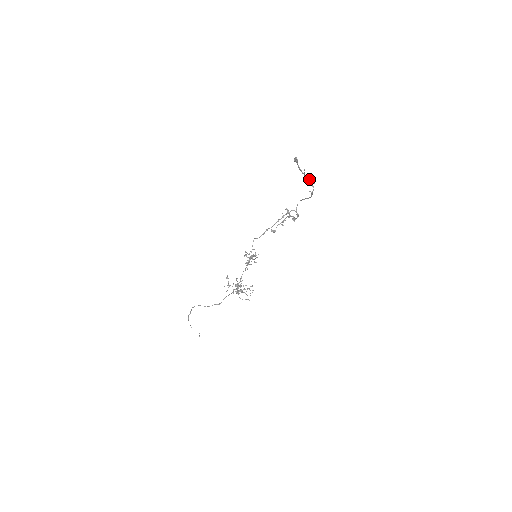
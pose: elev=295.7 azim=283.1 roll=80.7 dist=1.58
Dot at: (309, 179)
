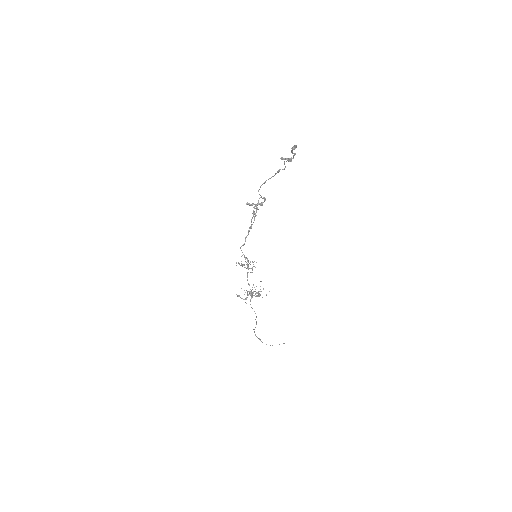
Dot at: (284, 159)
